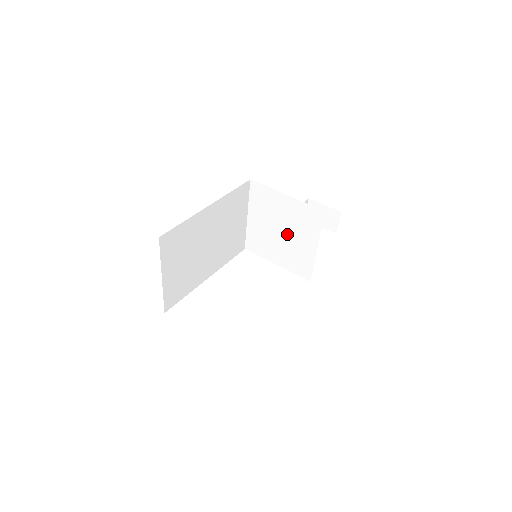
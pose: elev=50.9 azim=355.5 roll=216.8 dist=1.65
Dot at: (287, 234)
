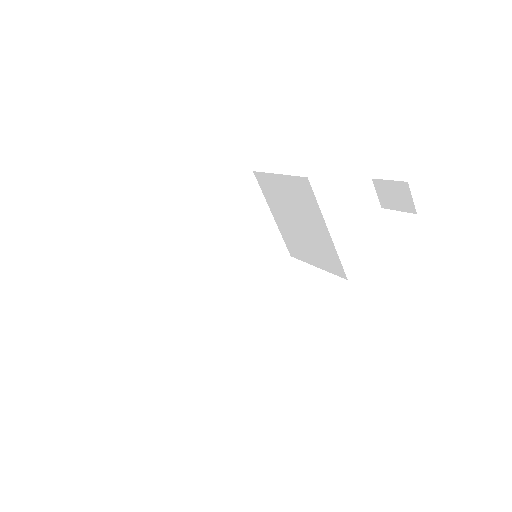
Dot at: (302, 223)
